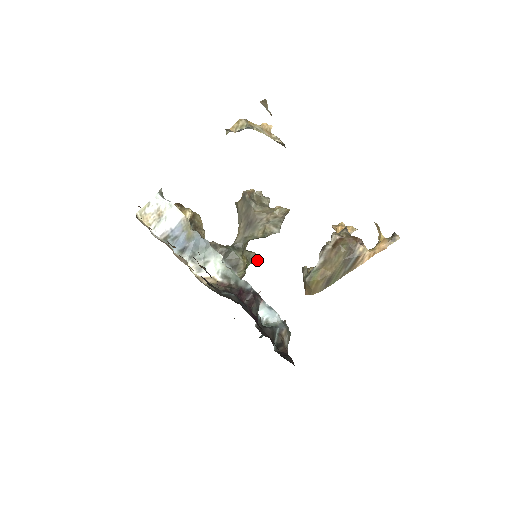
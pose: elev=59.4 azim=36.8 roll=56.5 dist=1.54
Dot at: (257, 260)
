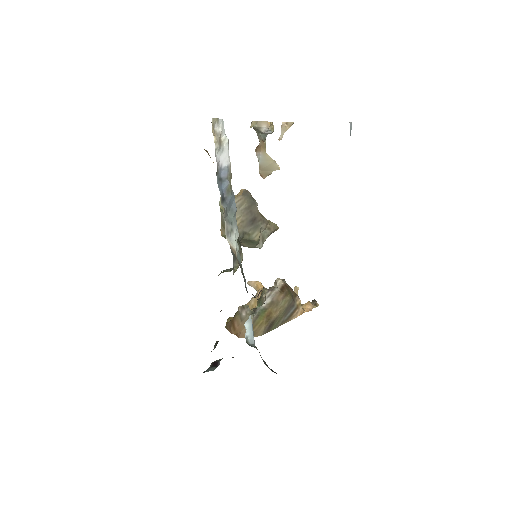
Dot at: (232, 269)
